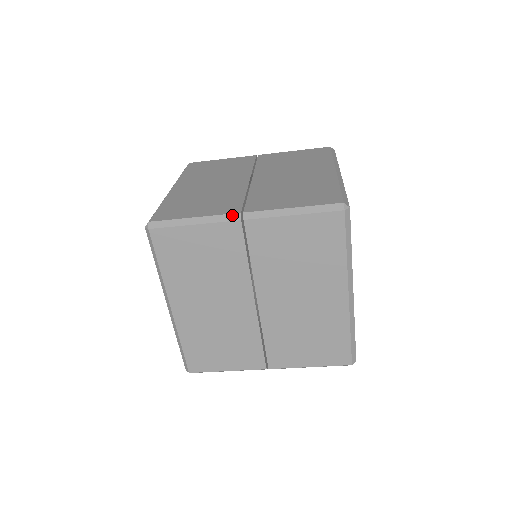
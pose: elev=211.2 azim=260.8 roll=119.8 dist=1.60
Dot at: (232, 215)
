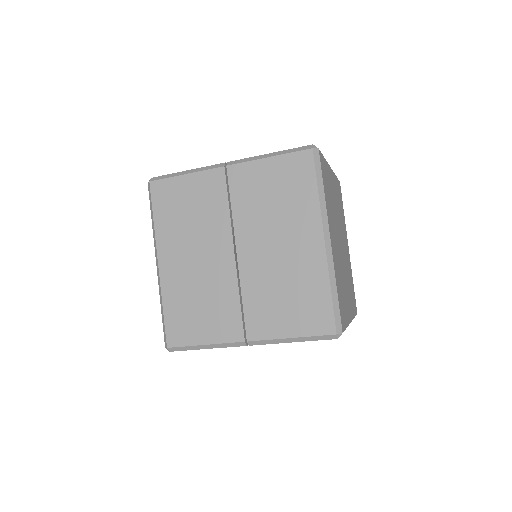
Dot at: (218, 164)
